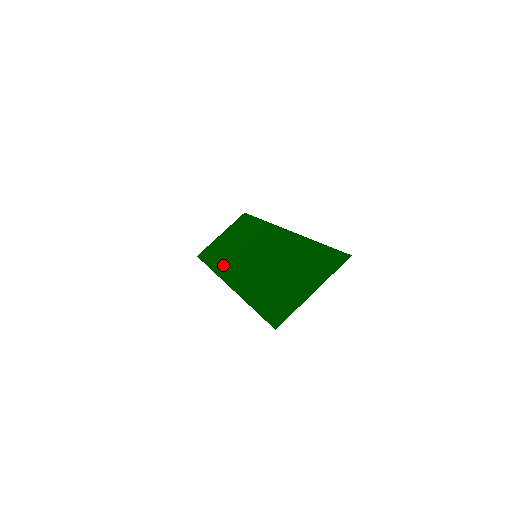
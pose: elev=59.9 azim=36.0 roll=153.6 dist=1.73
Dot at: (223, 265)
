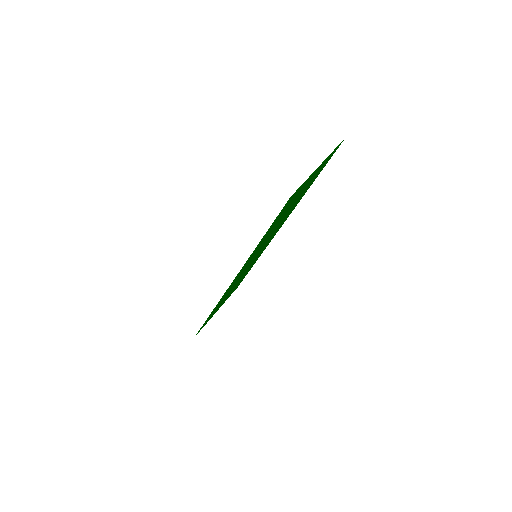
Dot at: (224, 296)
